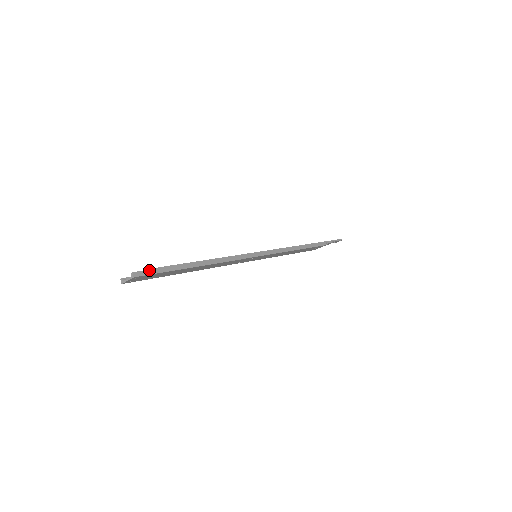
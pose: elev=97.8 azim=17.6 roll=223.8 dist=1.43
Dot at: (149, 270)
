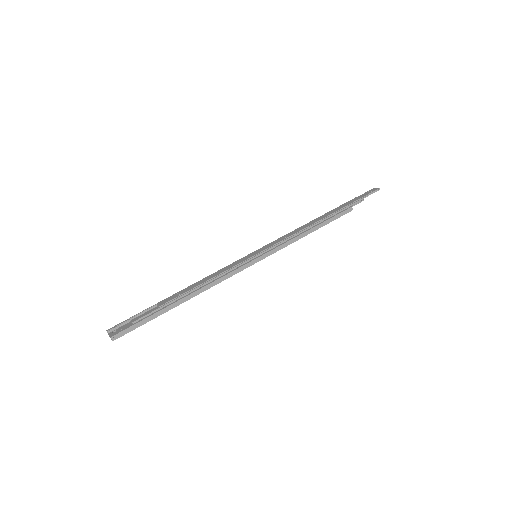
Dot at: (128, 328)
